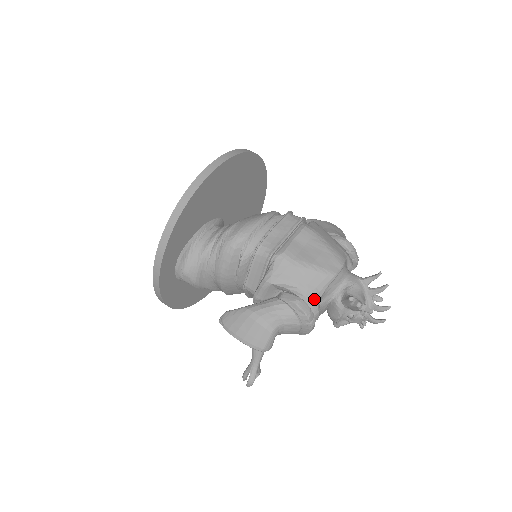
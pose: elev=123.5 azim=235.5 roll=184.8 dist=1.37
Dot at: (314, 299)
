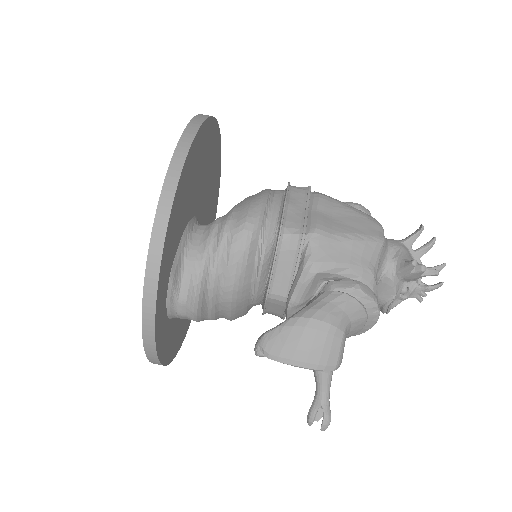
Dot at: (372, 277)
